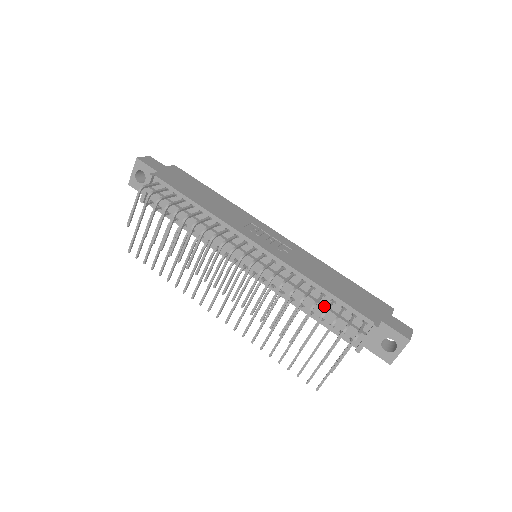
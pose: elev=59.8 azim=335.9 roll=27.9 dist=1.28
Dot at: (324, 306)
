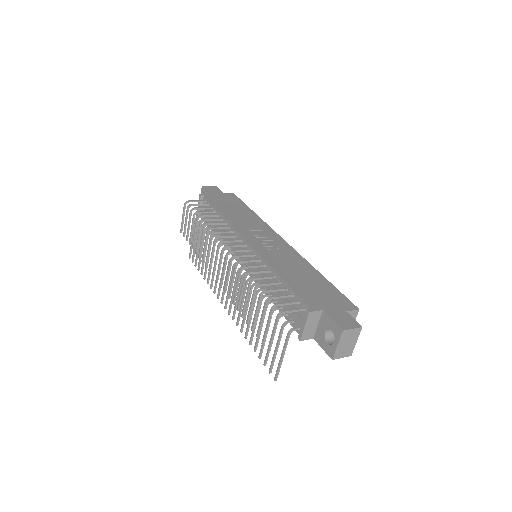
Dot at: (279, 293)
